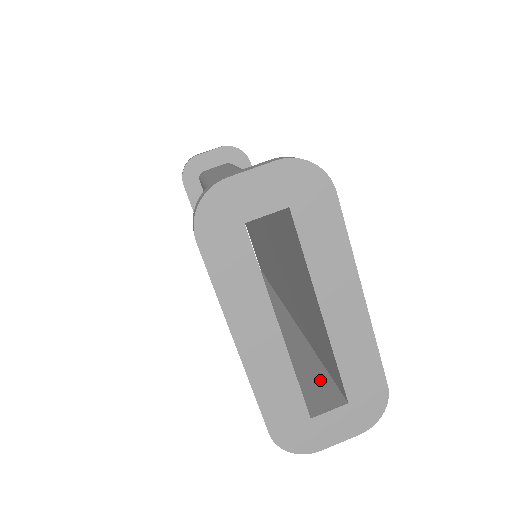
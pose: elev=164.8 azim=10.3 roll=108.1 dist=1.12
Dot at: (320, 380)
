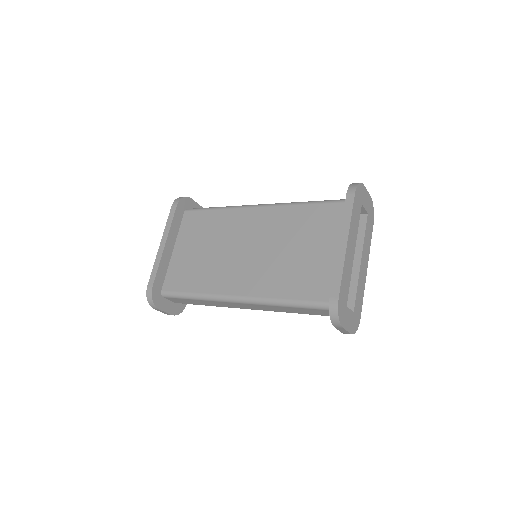
Dot at: occluded
